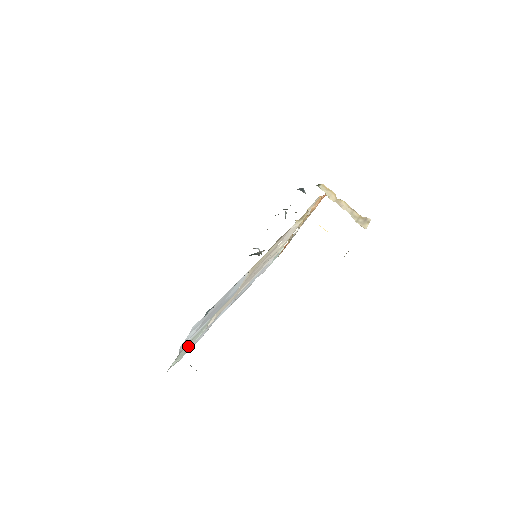
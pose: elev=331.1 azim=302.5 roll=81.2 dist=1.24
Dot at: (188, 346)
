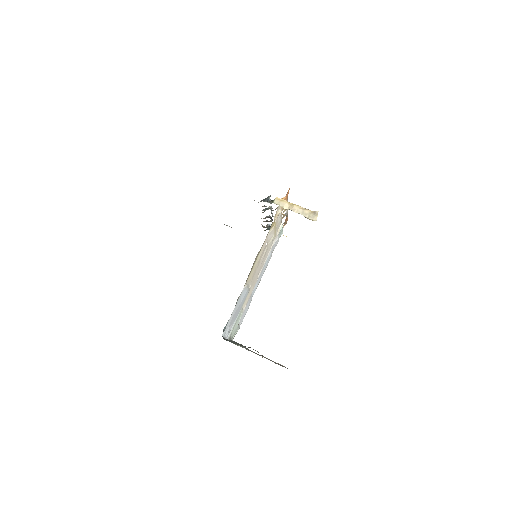
Dot at: (235, 329)
